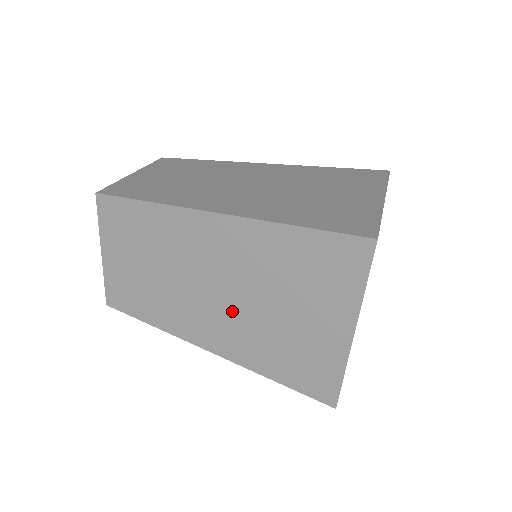
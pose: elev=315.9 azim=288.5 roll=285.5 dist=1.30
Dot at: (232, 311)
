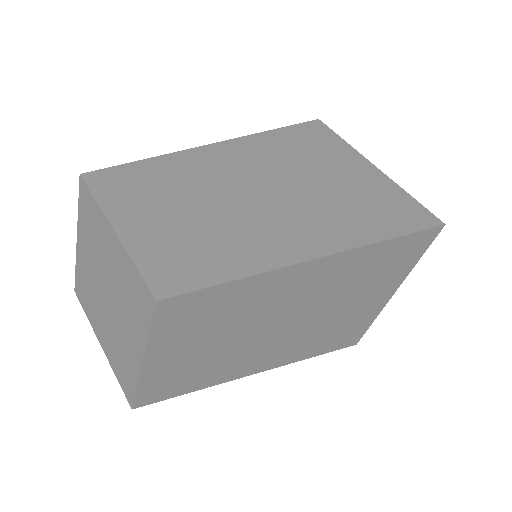
Dot at: (302, 329)
